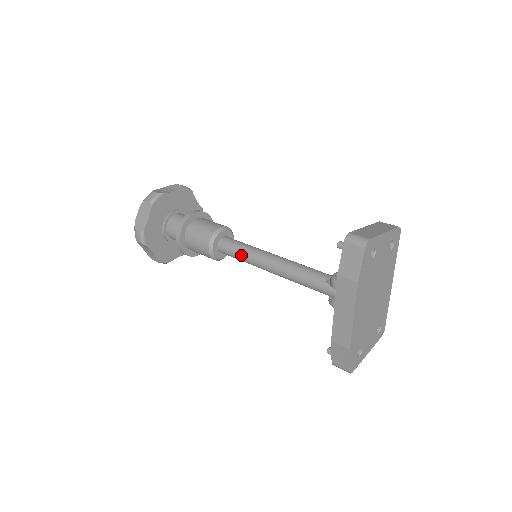
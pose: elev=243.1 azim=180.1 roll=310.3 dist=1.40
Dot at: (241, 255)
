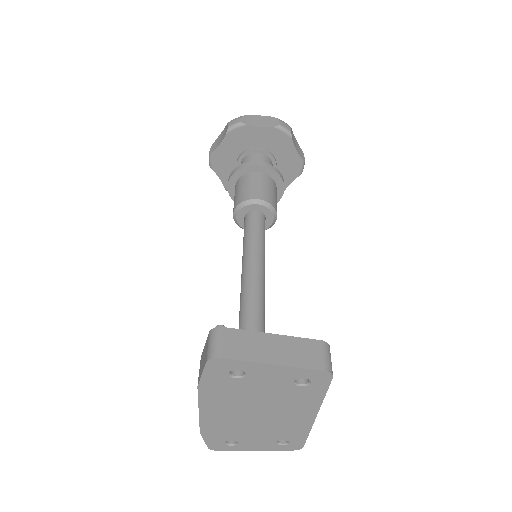
Dot at: (243, 244)
